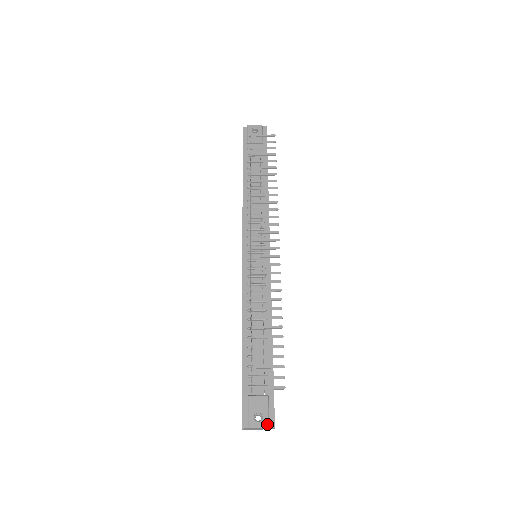
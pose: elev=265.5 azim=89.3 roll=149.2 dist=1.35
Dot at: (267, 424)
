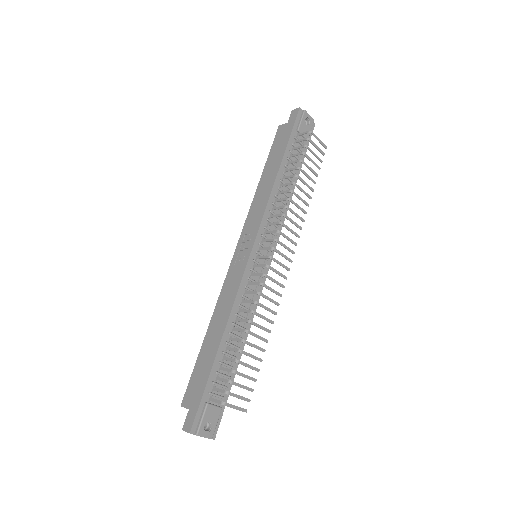
Dot at: (212, 436)
